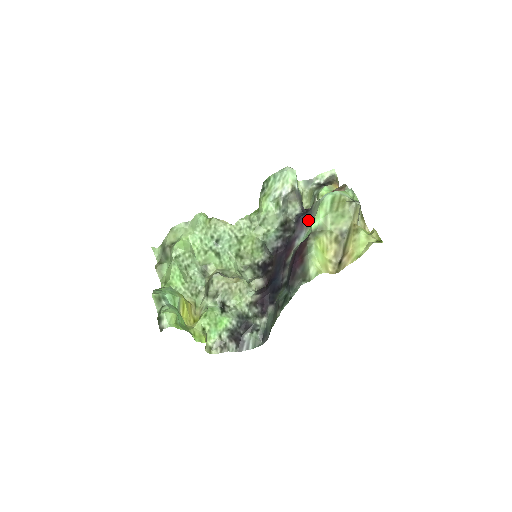
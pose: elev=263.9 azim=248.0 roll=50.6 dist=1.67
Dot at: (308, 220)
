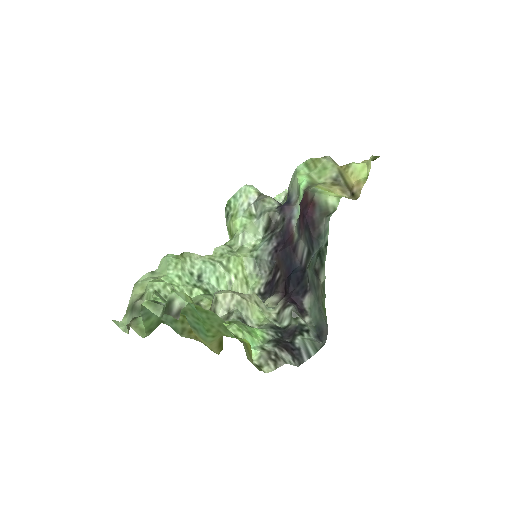
Dot at: (292, 200)
